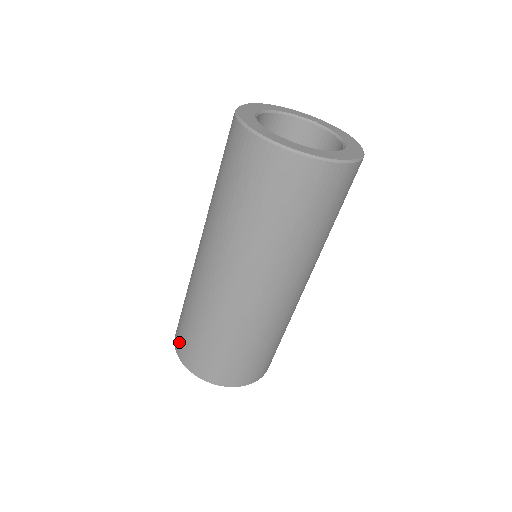
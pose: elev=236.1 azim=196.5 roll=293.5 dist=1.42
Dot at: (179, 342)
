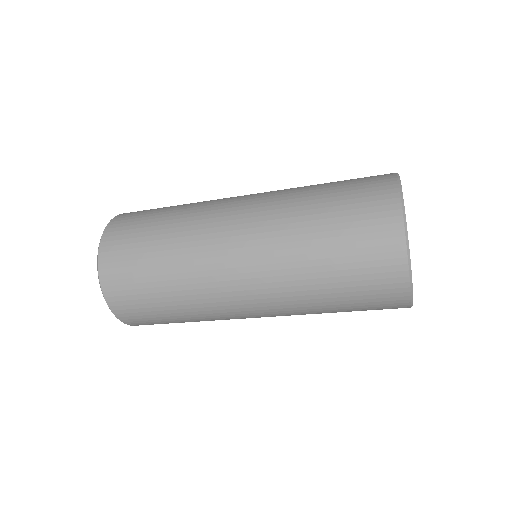
Dot at: (117, 288)
